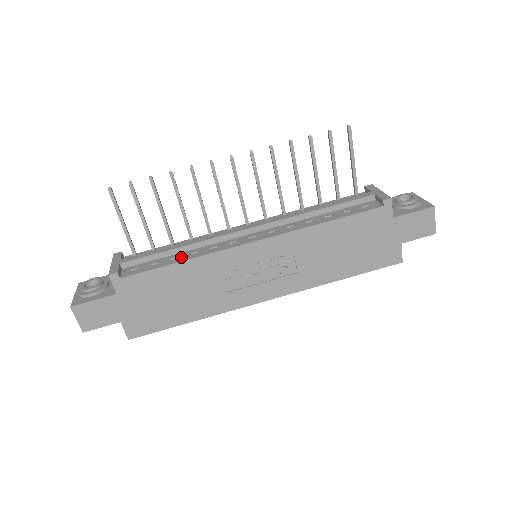
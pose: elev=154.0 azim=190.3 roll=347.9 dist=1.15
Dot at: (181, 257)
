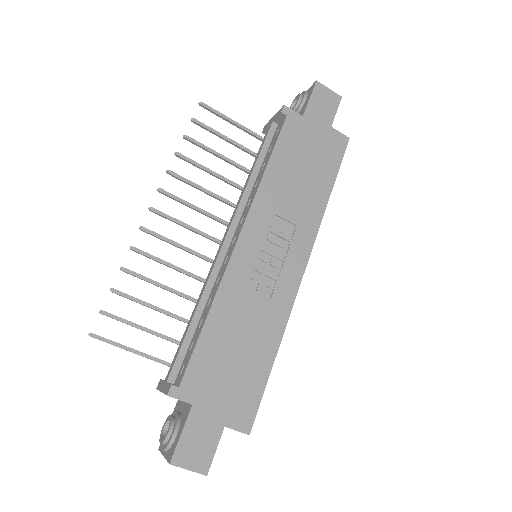
Dot at: (204, 316)
